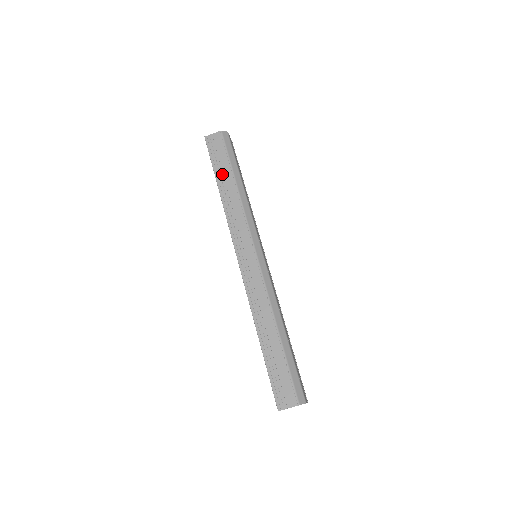
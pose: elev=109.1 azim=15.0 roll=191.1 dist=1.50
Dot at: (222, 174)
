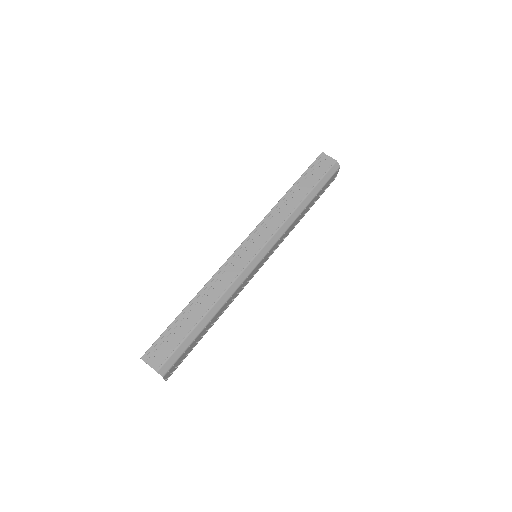
Dot at: (302, 185)
